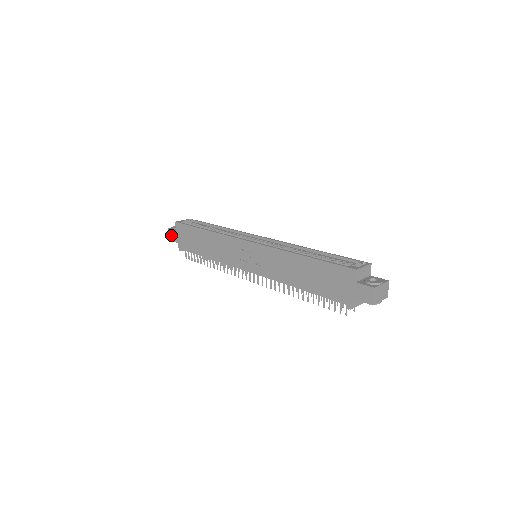
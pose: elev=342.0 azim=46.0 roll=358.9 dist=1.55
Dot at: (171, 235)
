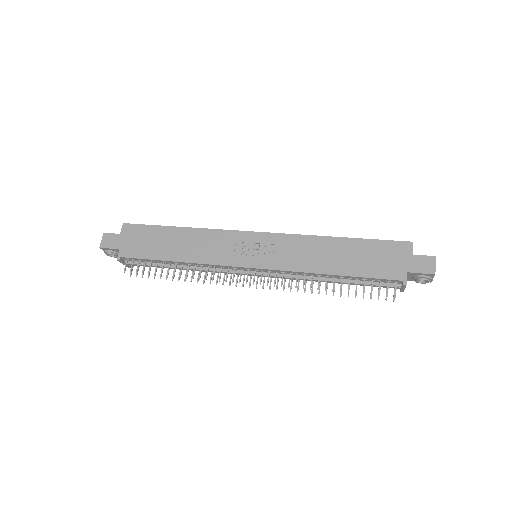
Dot at: (107, 241)
